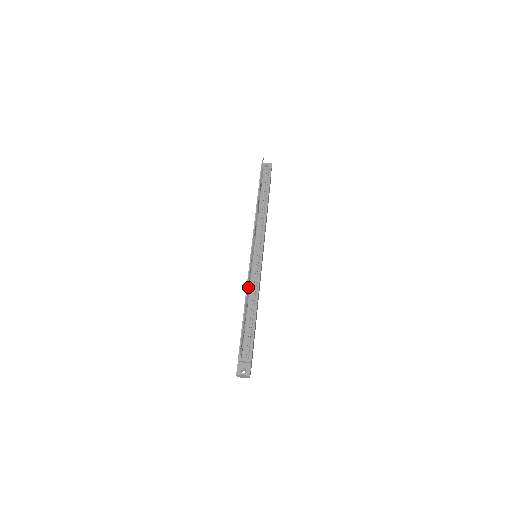
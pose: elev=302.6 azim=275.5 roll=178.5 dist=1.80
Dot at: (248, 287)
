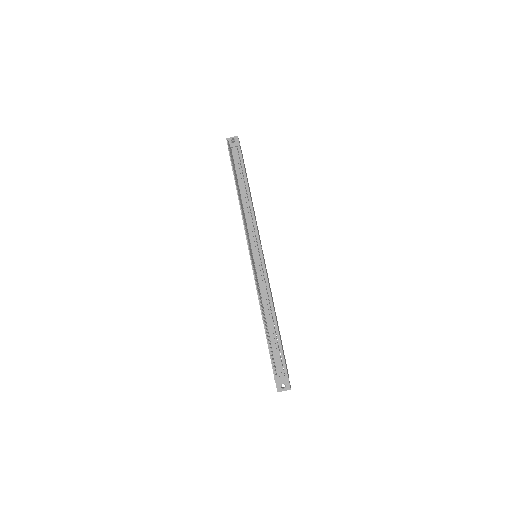
Dot at: (261, 303)
